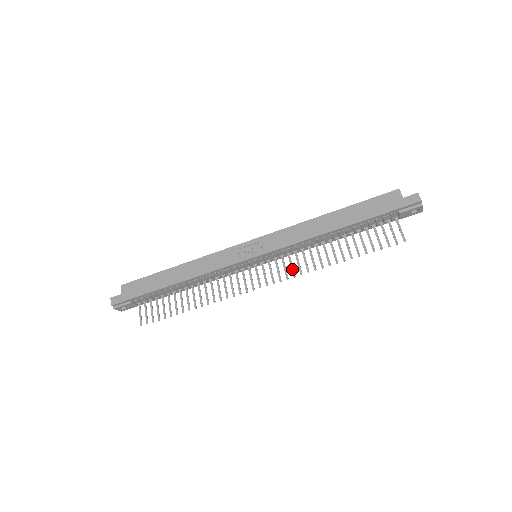
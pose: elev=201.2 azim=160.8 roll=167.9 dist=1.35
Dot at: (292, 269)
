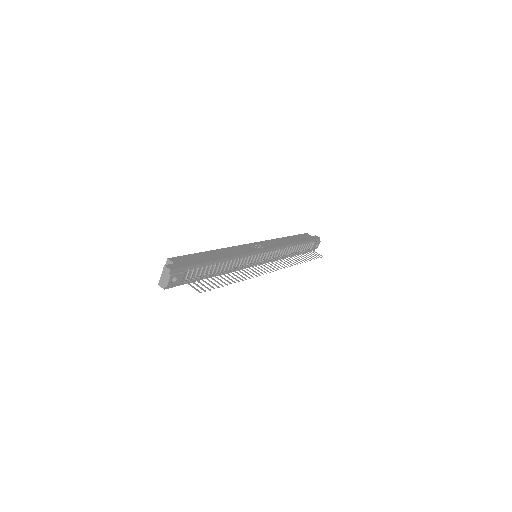
Dot at: (283, 264)
